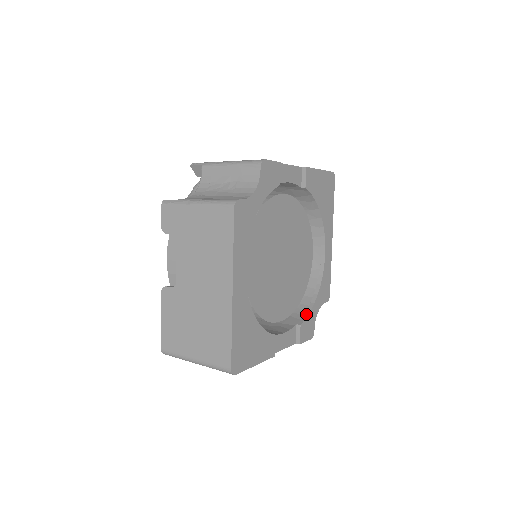
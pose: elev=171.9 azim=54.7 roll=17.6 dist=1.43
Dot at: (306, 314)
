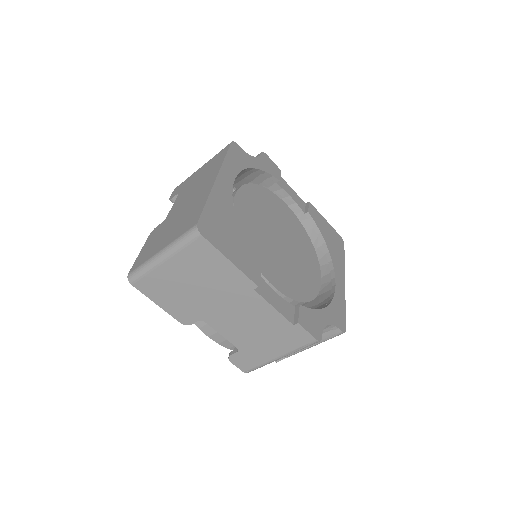
Dot at: (309, 309)
